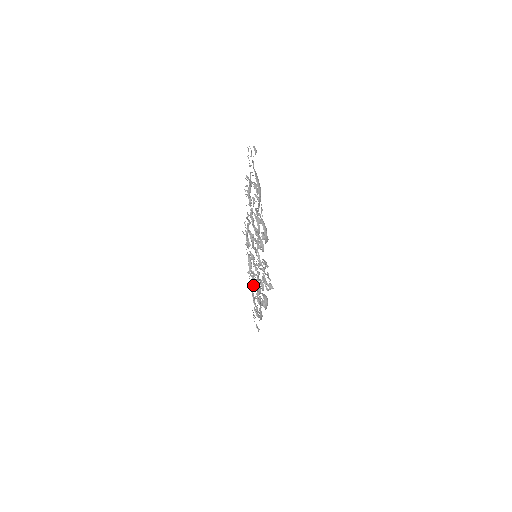
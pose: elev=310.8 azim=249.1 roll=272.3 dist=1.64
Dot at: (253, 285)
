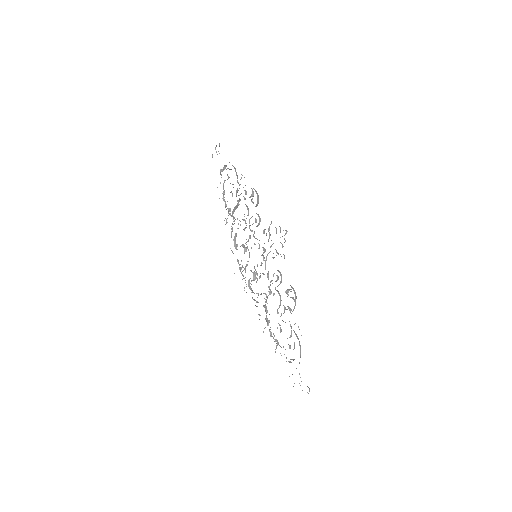
Dot at: (270, 332)
